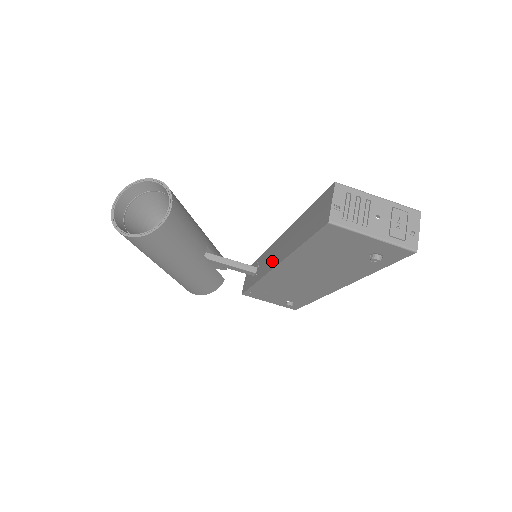
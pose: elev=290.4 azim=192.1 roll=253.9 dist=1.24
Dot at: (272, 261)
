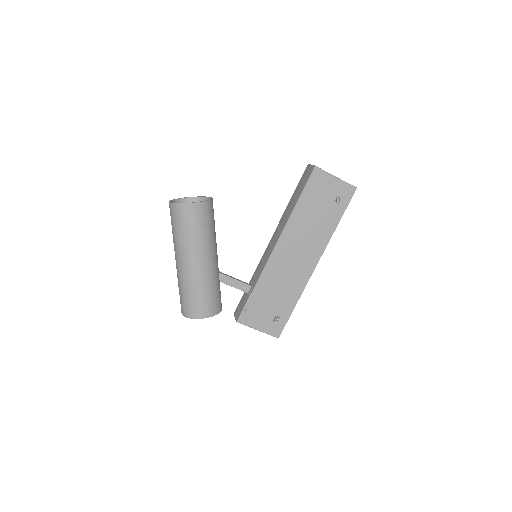
Dot at: (270, 249)
